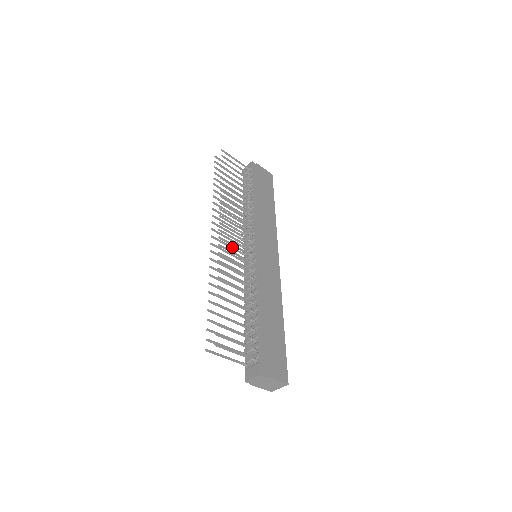
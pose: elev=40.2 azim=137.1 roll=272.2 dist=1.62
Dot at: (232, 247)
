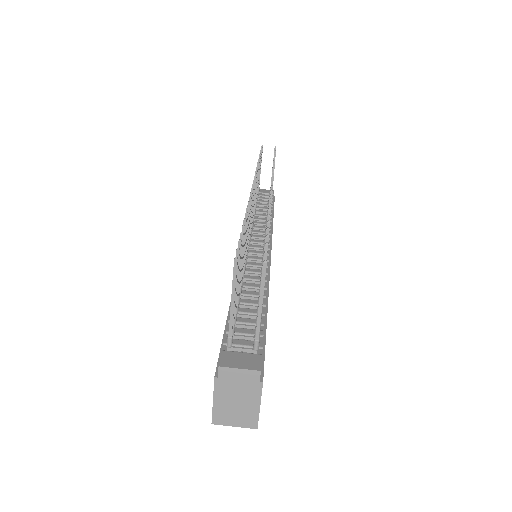
Dot at: occluded
